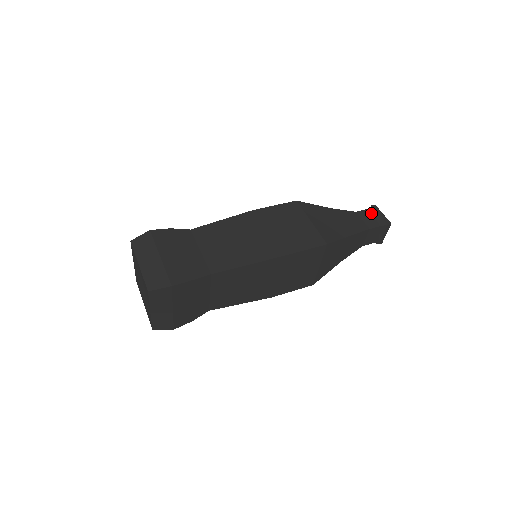
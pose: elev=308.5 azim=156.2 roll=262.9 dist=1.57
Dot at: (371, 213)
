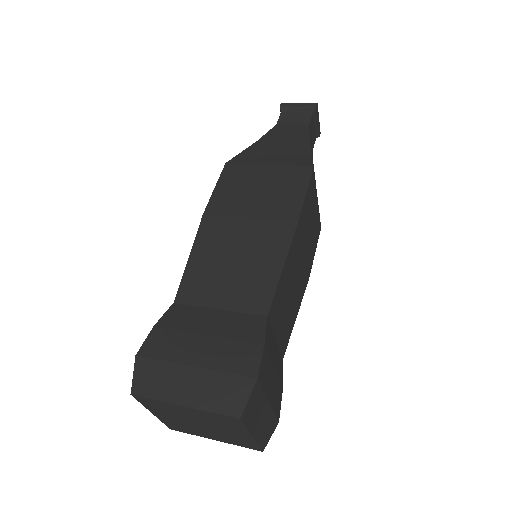
Dot at: (289, 113)
